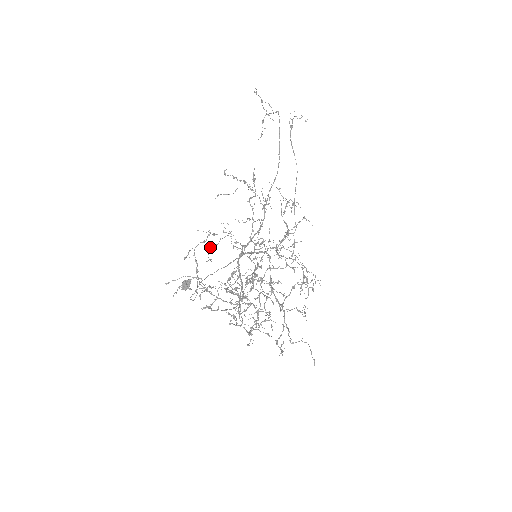
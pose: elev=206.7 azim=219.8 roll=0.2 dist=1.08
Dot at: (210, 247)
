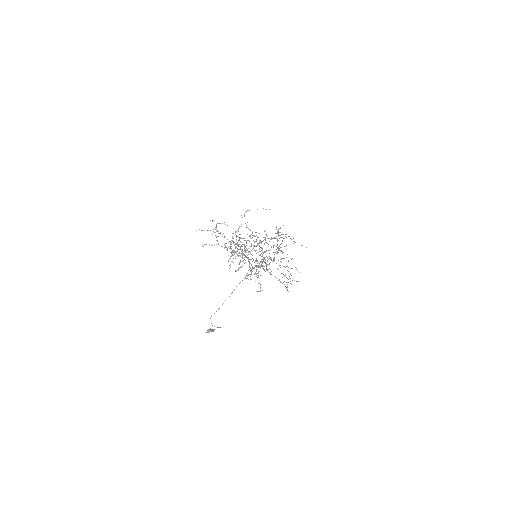
Dot at: (228, 247)
